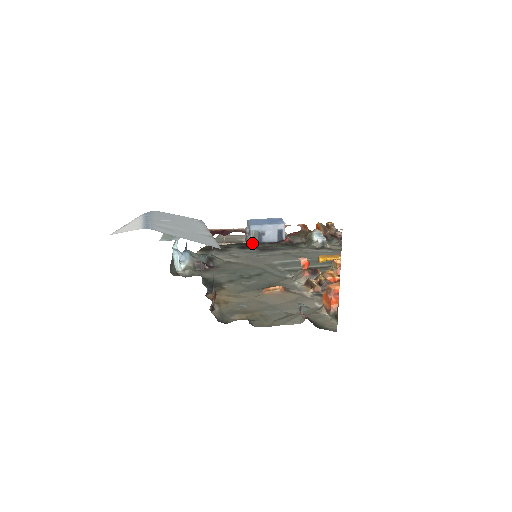
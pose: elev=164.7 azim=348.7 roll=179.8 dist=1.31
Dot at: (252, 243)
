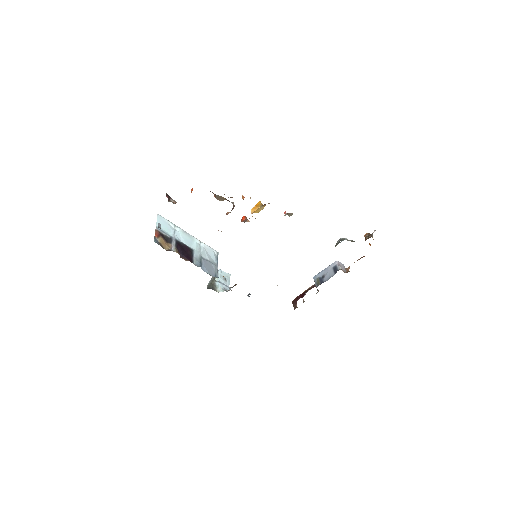
Dot at: occluded
